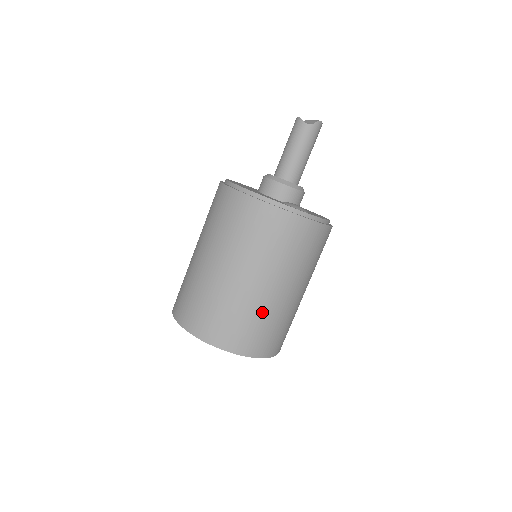
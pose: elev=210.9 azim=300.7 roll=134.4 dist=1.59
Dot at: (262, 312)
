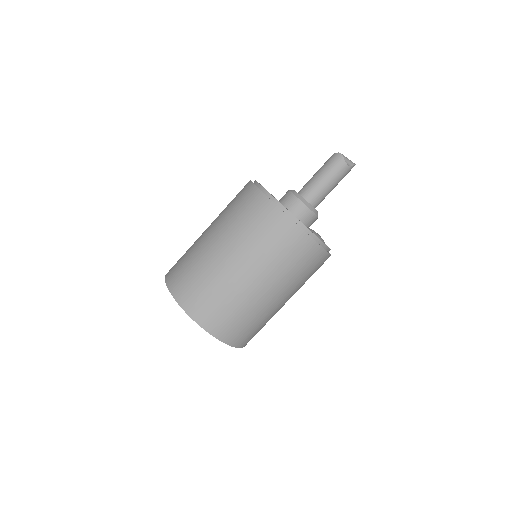
Dot at: (264, 317)
